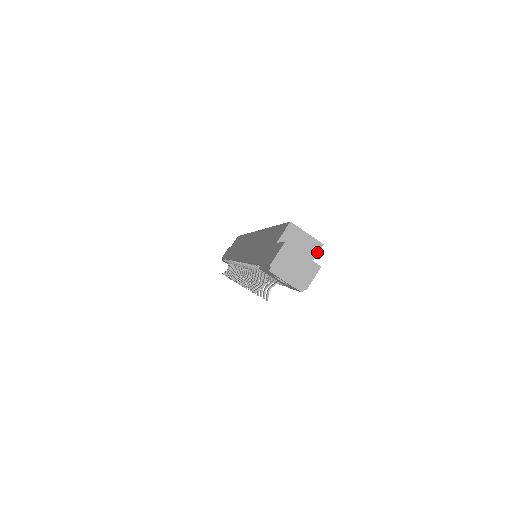
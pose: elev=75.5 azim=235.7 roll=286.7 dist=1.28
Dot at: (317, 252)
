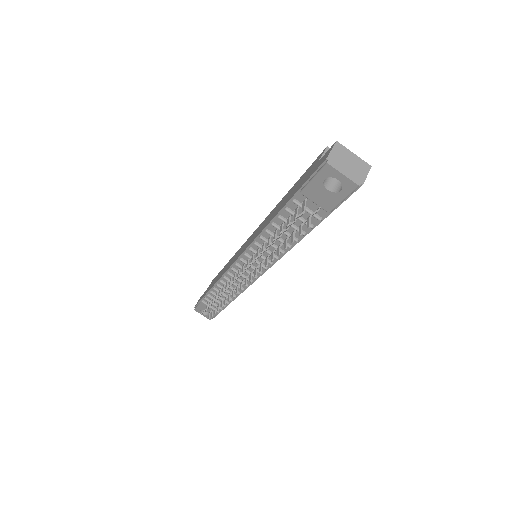
Dot at: occluded
